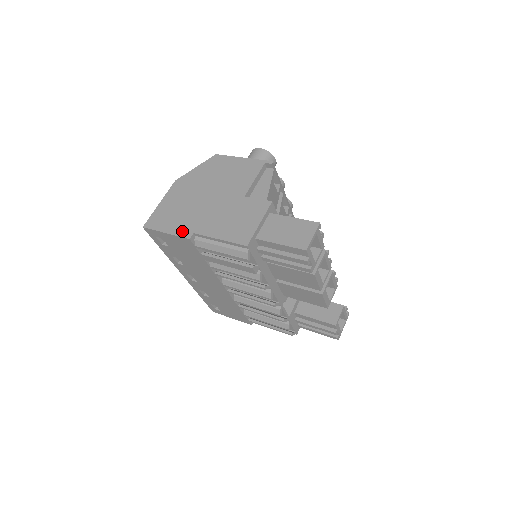
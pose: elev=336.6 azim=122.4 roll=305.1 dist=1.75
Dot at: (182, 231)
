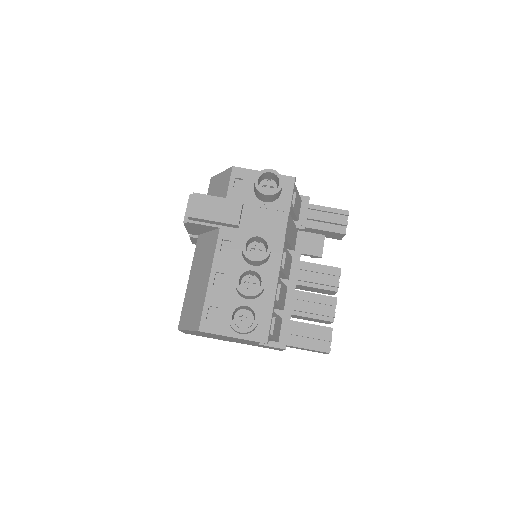
Dot at: occluded
